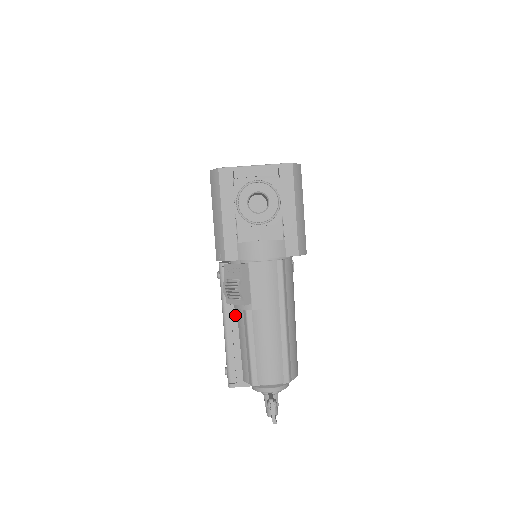
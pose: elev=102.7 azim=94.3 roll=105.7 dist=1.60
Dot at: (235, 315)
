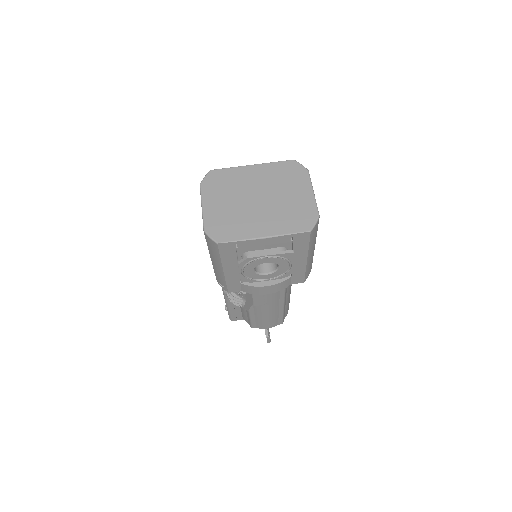
Dot at: occluded
